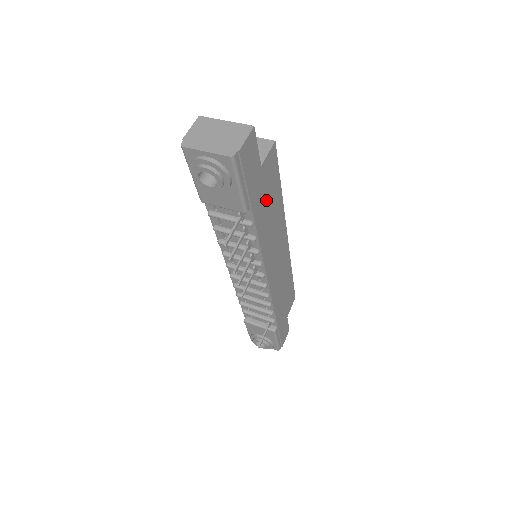
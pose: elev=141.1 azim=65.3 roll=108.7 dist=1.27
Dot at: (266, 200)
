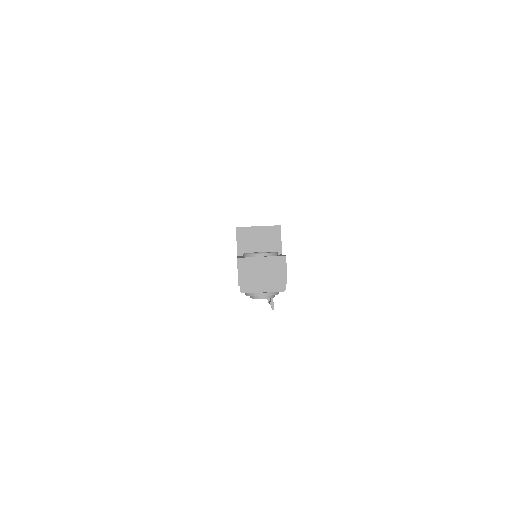
Dot at: occluded
